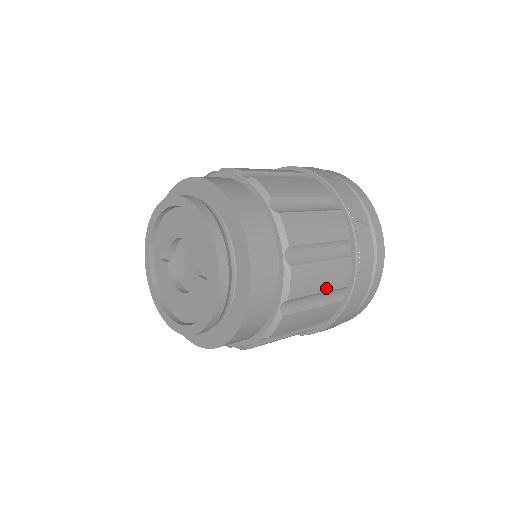
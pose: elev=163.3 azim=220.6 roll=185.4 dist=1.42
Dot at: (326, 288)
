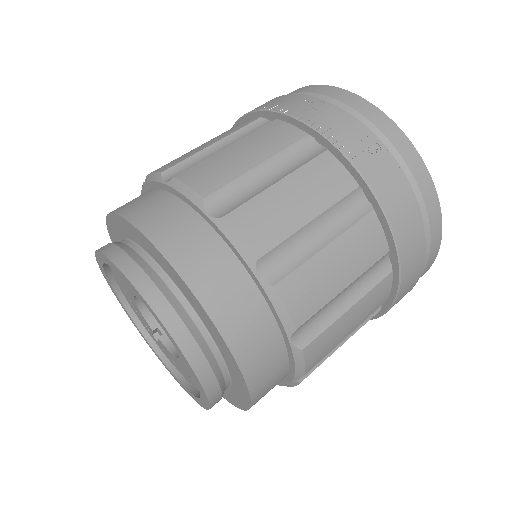
Dot at: (317, 209)
